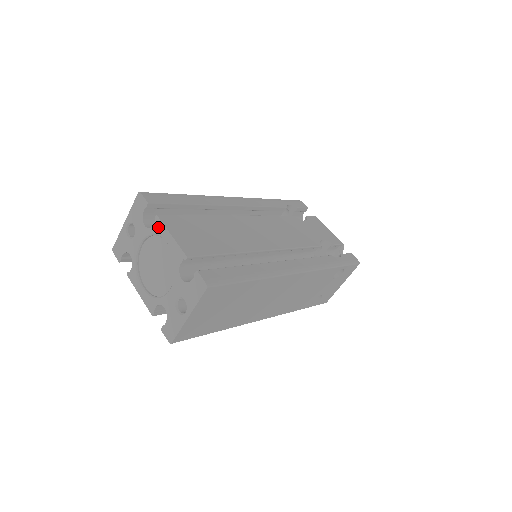
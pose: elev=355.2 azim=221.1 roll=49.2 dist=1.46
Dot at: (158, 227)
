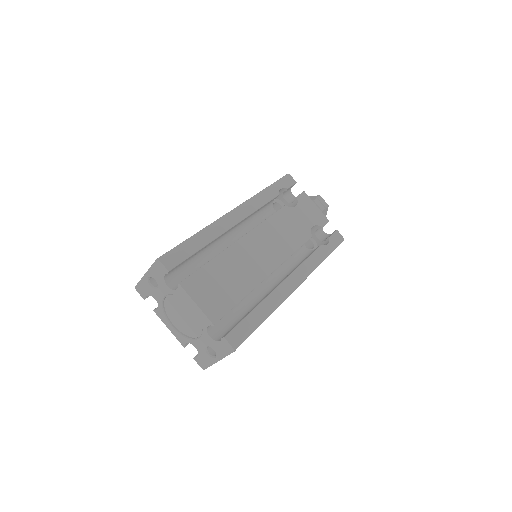
Dot at: (182, 293)
